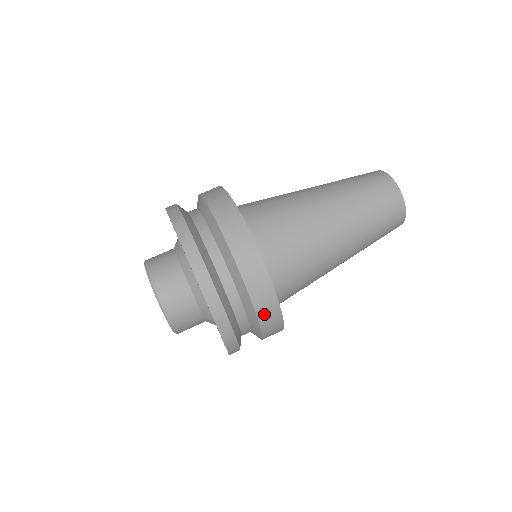
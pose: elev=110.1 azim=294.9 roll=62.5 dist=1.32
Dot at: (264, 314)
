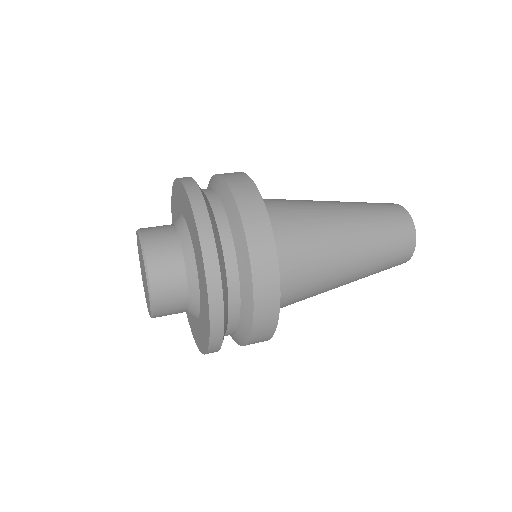
Dot at: (230, 177)
